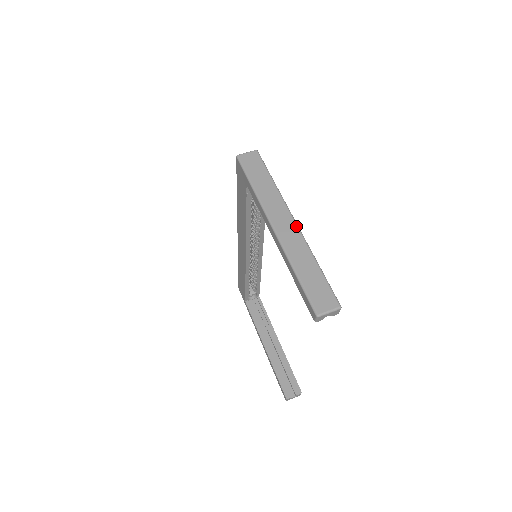
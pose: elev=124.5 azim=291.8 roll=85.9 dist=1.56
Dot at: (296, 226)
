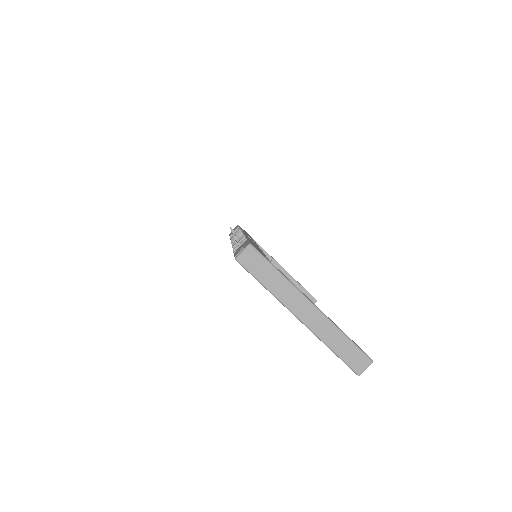
Dot at: (317, 310)
